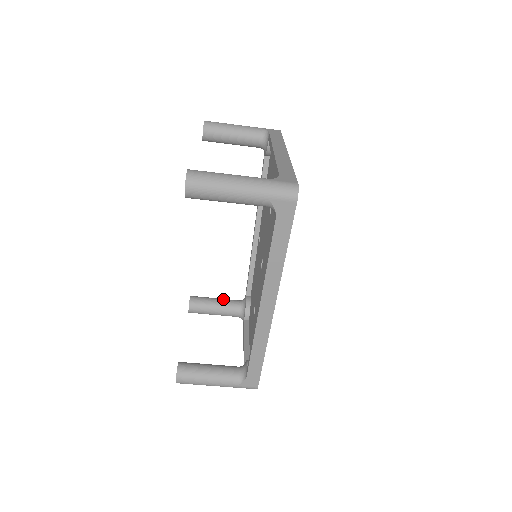
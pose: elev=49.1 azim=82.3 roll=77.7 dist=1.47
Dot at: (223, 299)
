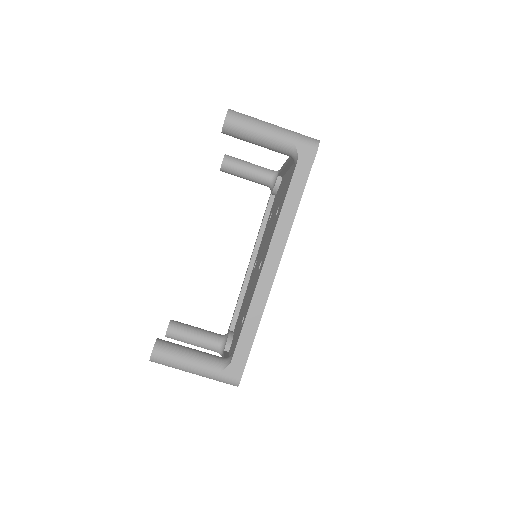
Dot at: occluded
